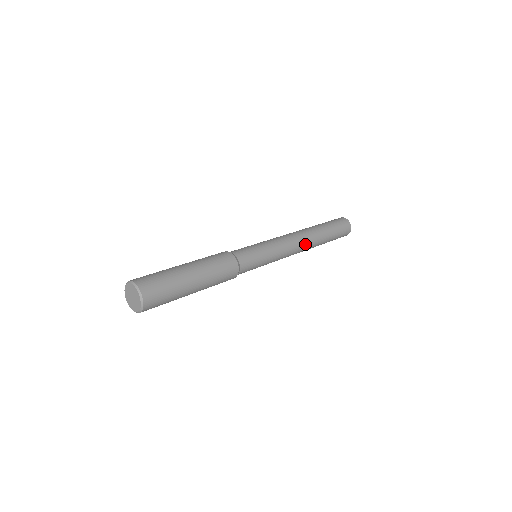
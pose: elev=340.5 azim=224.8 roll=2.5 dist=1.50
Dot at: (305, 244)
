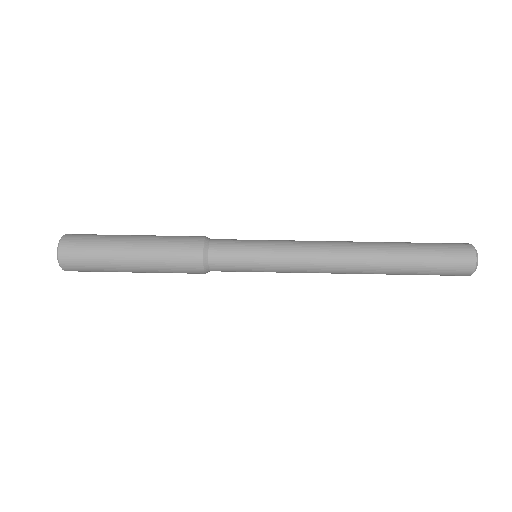
Dot at: (348, 258)
